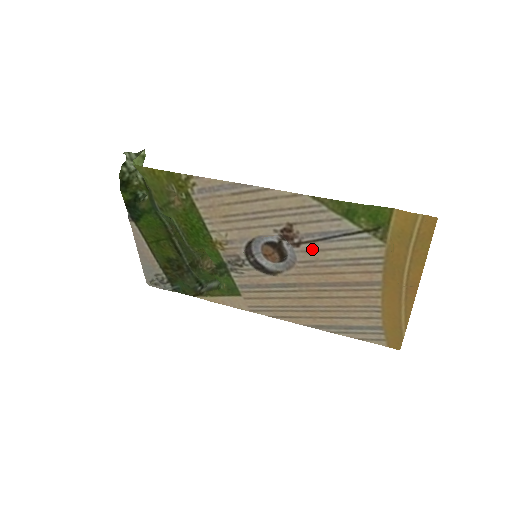
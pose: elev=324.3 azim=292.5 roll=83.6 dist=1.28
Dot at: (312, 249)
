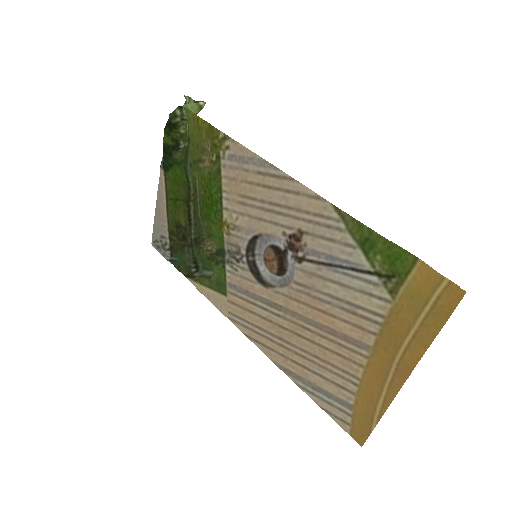
Dot at: (313, 272)
